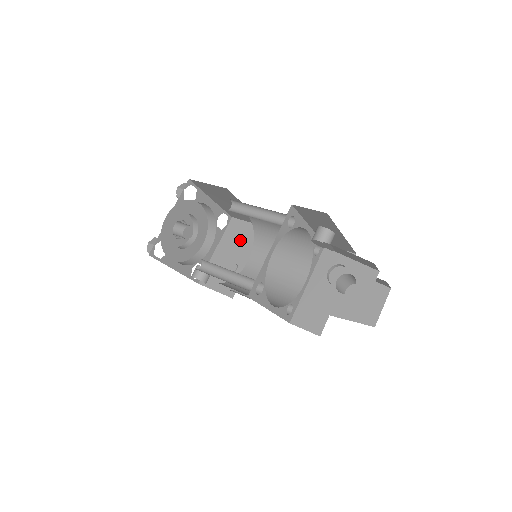
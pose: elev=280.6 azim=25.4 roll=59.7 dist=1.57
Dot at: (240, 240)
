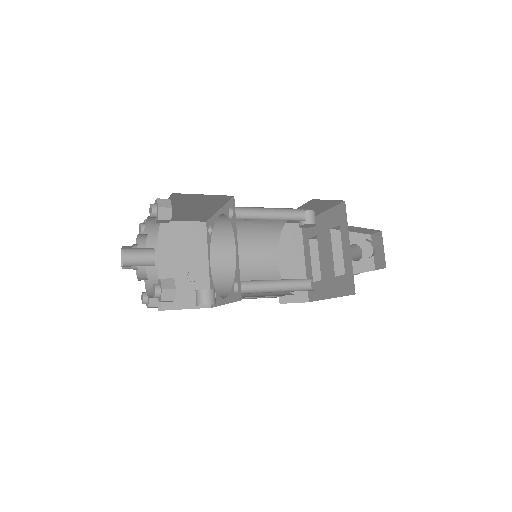
Dot at: (182, 244)
